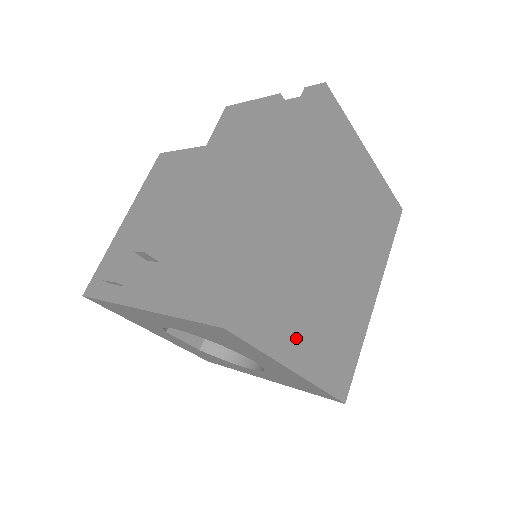
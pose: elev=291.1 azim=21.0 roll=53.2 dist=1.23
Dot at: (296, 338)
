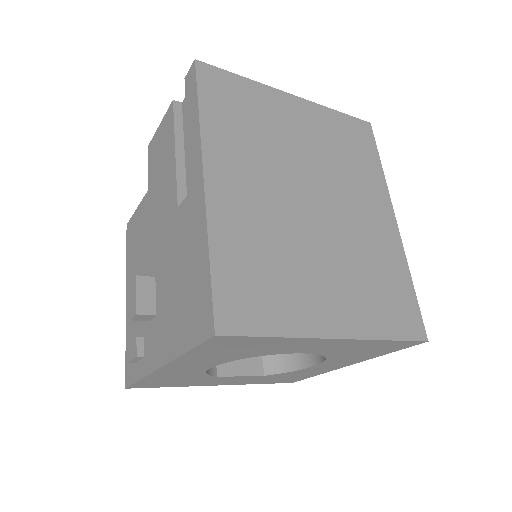
Dot at: (316, 304)
